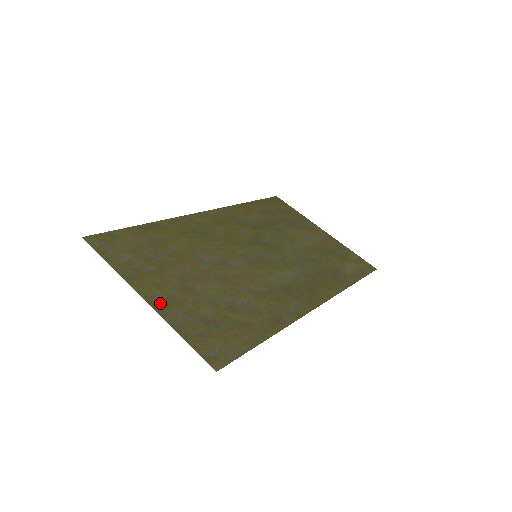
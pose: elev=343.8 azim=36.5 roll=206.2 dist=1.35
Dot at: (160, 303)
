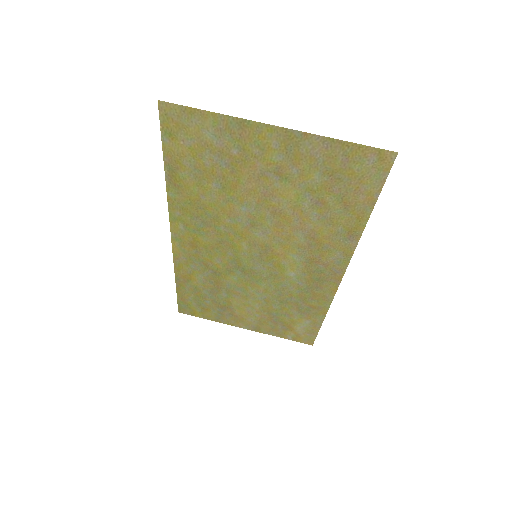
Dot at: (289, 139)
